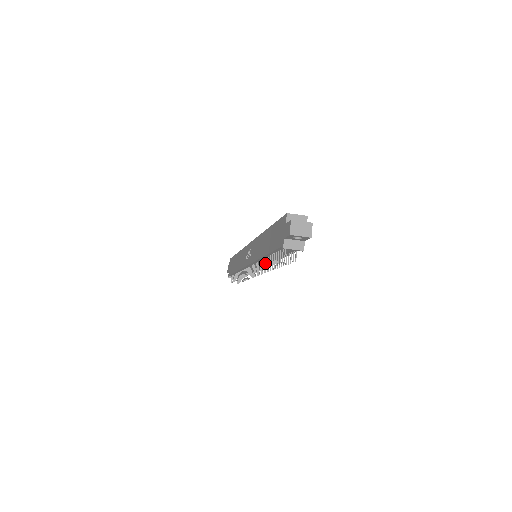
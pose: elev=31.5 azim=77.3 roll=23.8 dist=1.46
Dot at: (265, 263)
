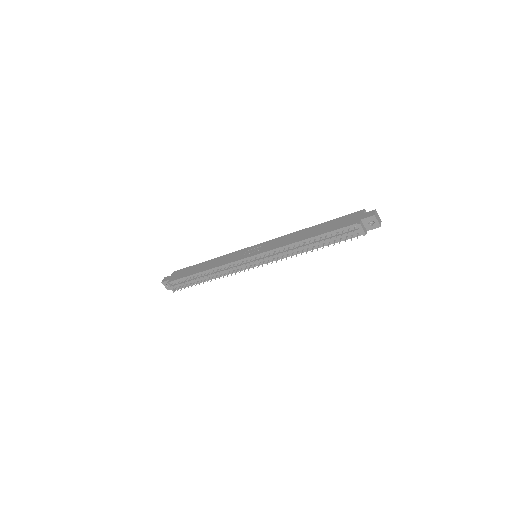
Dot at: (286, 252)
